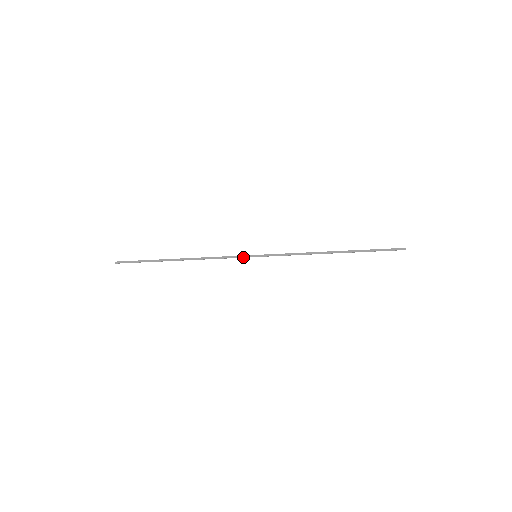
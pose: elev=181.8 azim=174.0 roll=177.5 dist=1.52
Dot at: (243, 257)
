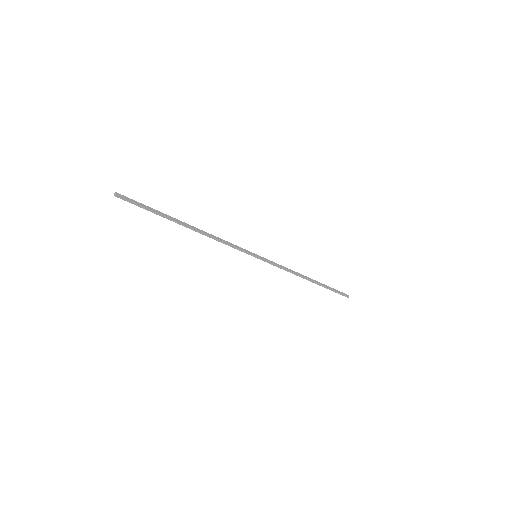
Dot at: (246, 253)
